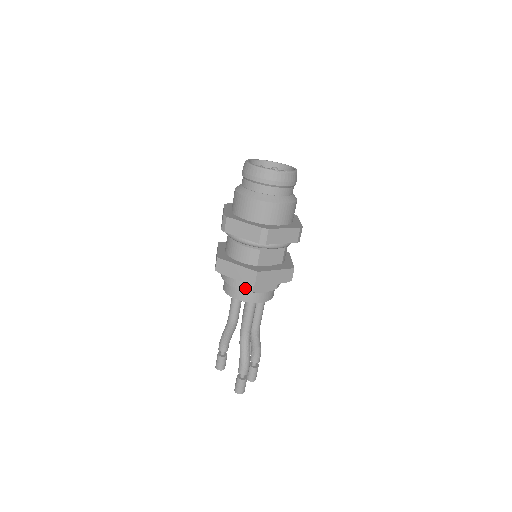
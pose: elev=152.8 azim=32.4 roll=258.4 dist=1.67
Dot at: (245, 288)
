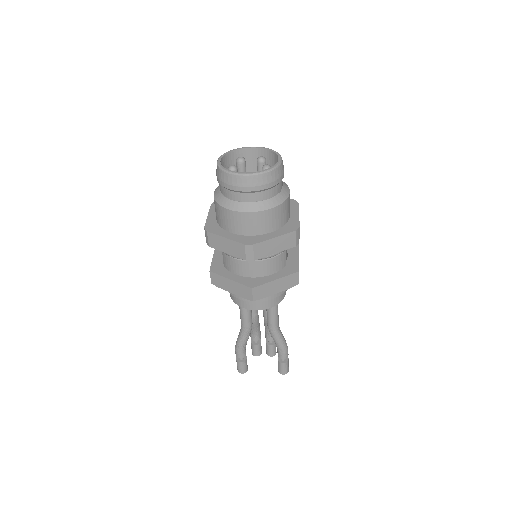
Dot at: (281, 292)
